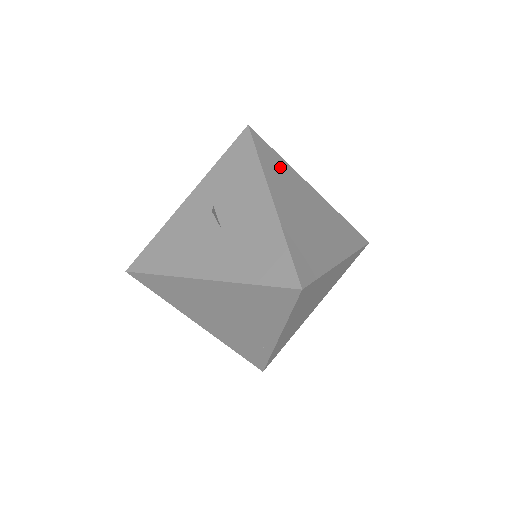
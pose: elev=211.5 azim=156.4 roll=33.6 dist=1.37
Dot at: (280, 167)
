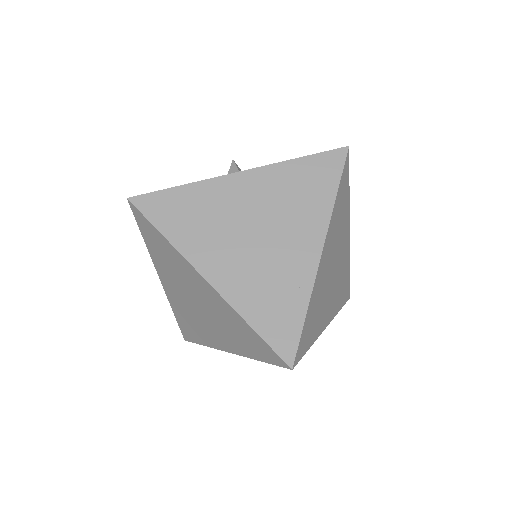
Dot at: occluded
